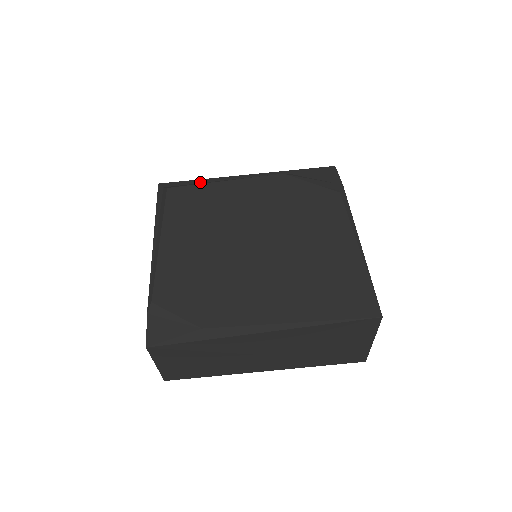
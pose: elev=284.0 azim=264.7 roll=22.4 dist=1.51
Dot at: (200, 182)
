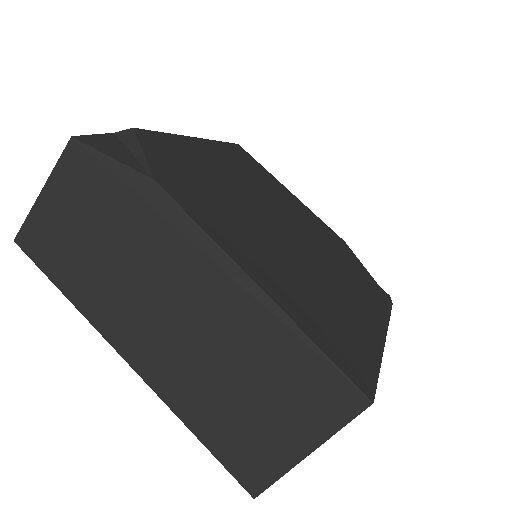
Dot at: occluded
